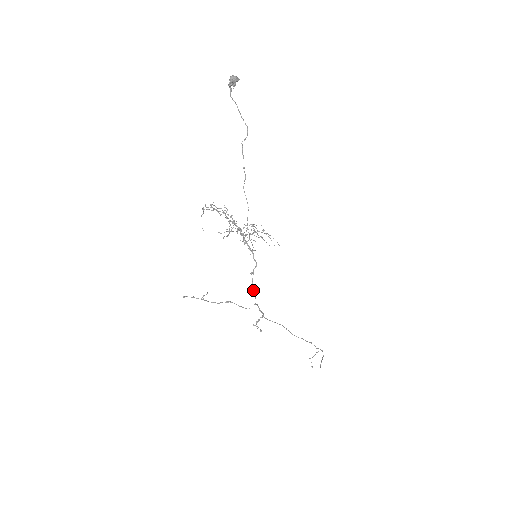
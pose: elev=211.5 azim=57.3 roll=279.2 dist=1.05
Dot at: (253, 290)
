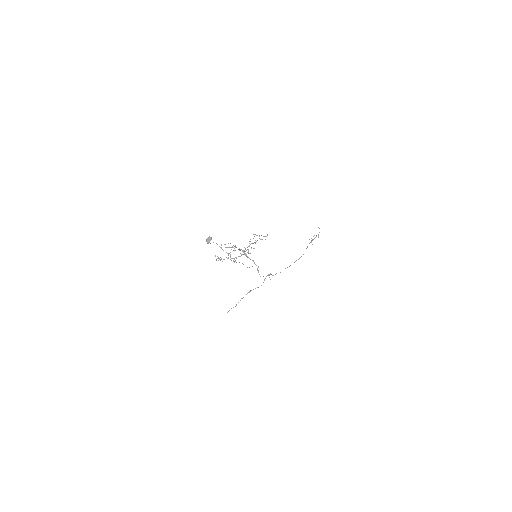
Dot at: occluded
